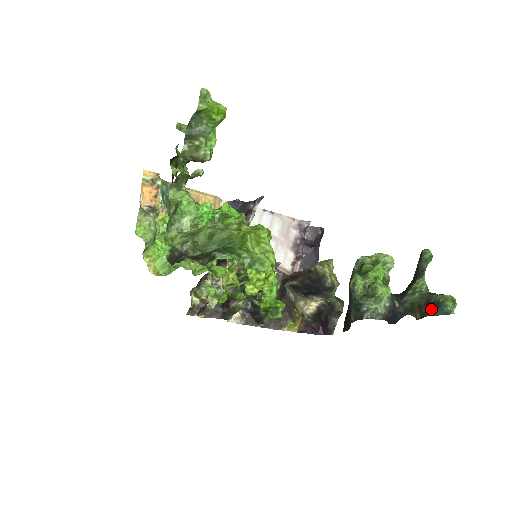
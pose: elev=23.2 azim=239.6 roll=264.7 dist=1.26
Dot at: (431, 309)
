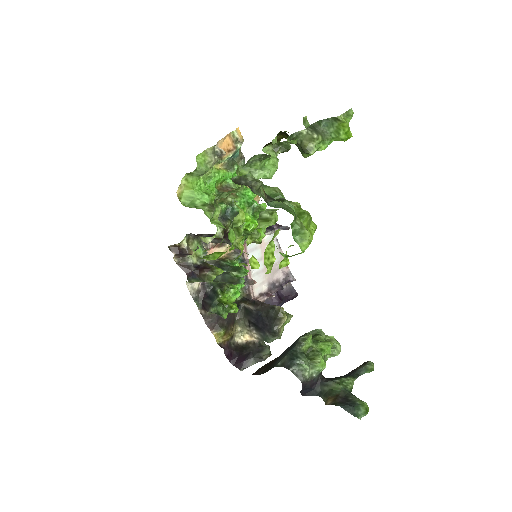
Dot at: (345, 403)
